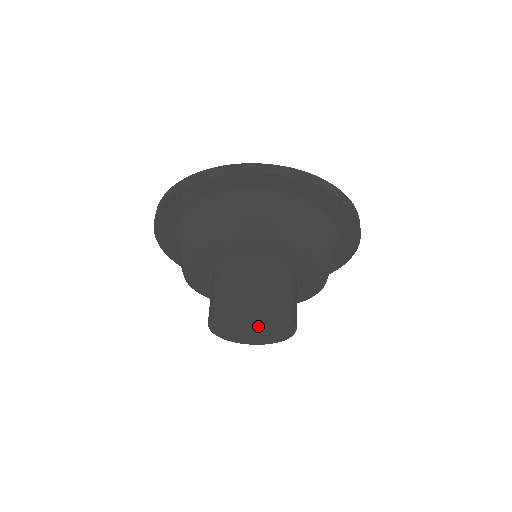
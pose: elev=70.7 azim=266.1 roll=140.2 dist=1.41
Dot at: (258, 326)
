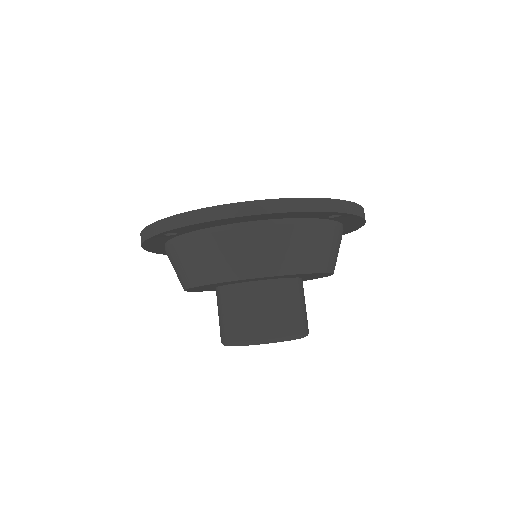
Dot at: occluded
